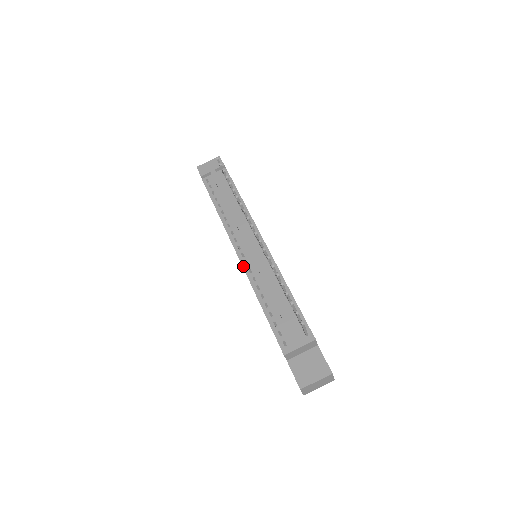
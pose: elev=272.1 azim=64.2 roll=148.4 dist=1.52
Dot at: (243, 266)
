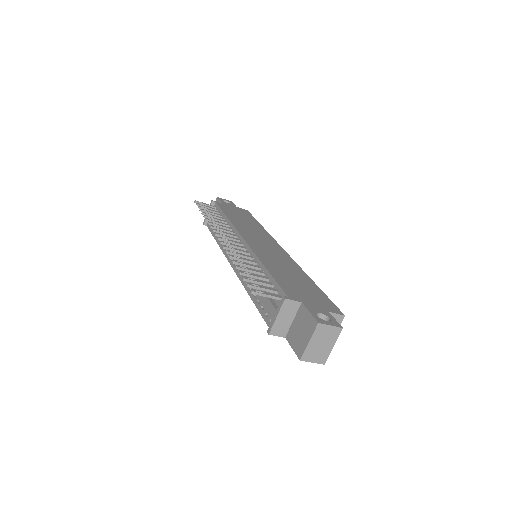
Dot at: (236, 274)
